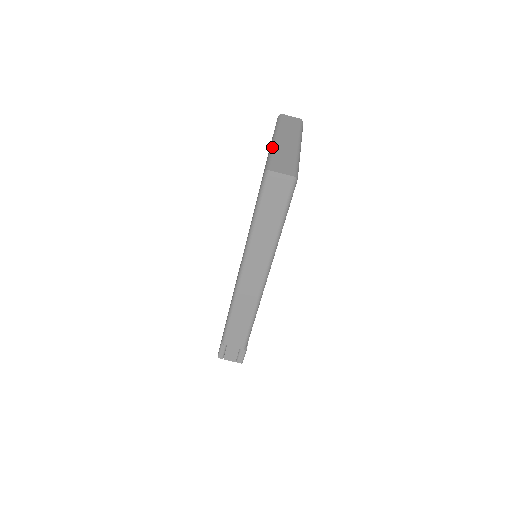
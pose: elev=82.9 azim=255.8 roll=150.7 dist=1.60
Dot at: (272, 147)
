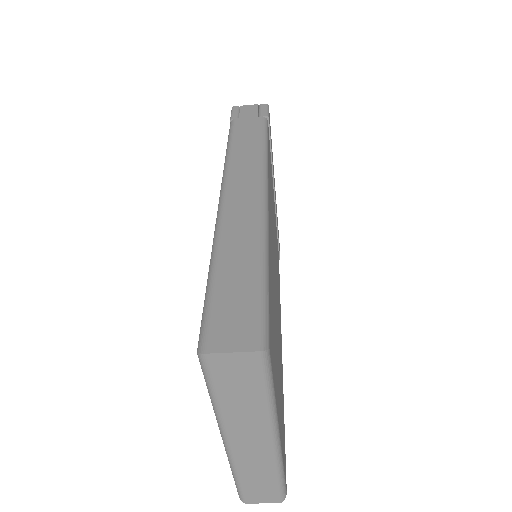
Dot at: (230, 465)
